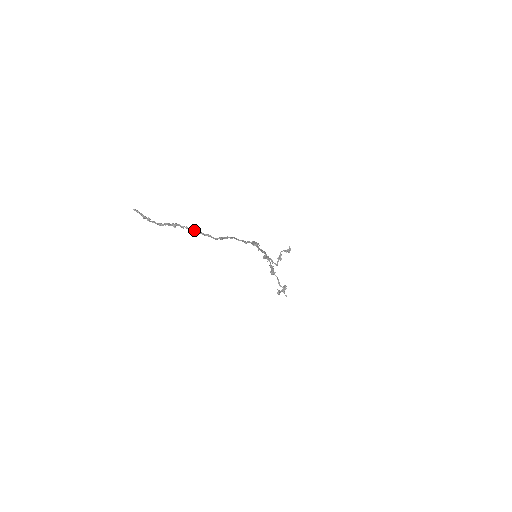
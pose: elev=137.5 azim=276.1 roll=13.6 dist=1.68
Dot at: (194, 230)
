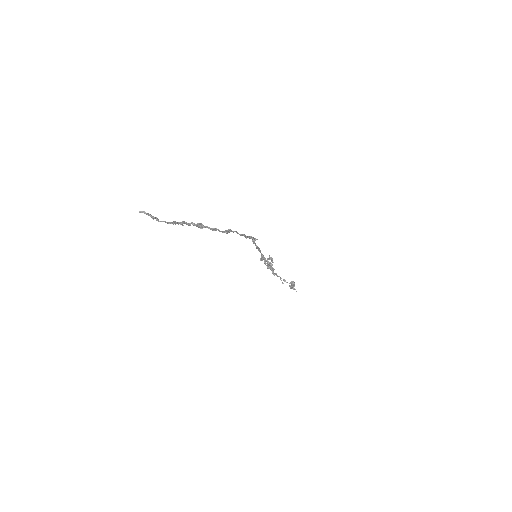
Dot at: (201, 226)
